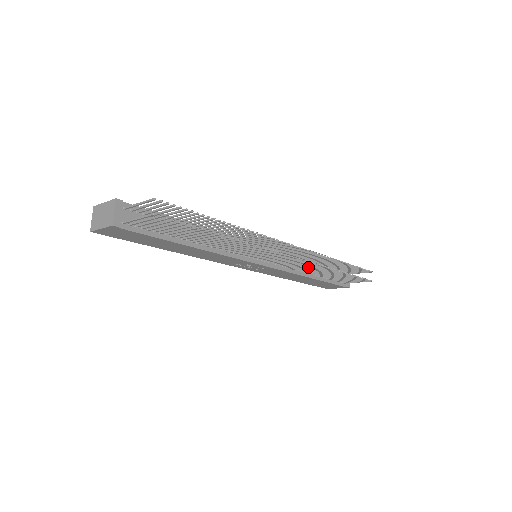
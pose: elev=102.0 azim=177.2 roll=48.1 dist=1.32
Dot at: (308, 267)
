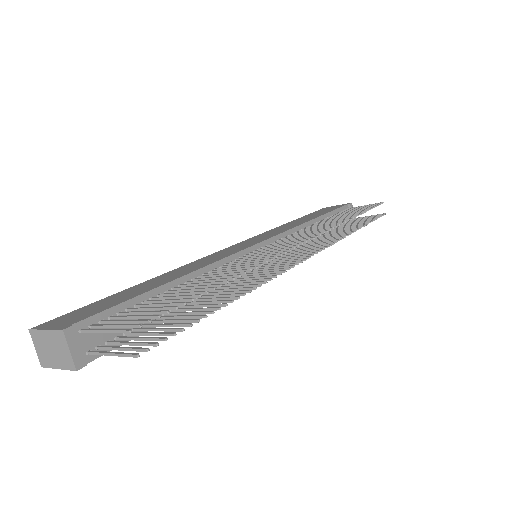
Dot at: (320, 243)
